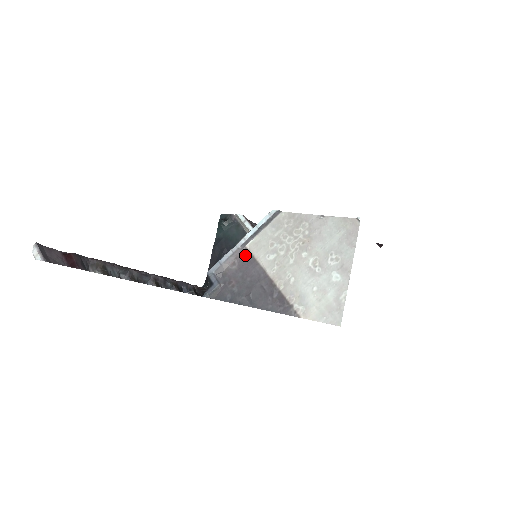
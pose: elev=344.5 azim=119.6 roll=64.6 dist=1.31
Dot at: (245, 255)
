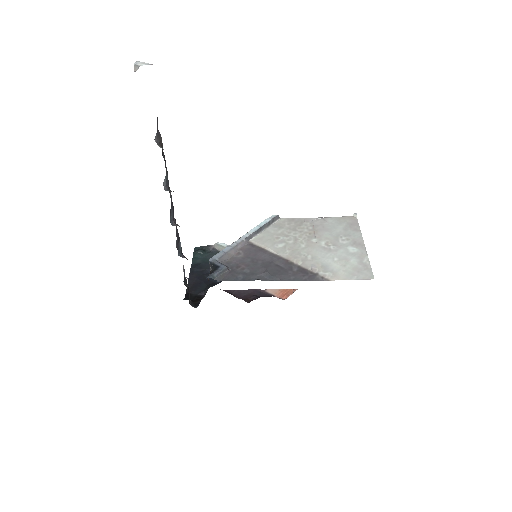
Dot at: (250, 246)
